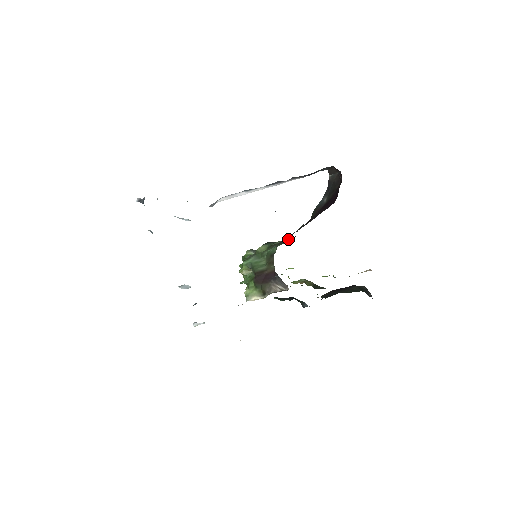
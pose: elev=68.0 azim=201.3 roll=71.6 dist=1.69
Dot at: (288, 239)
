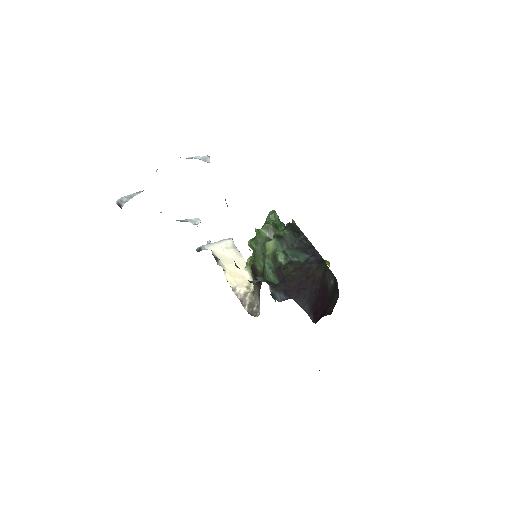
Dot at: (281, 278)
